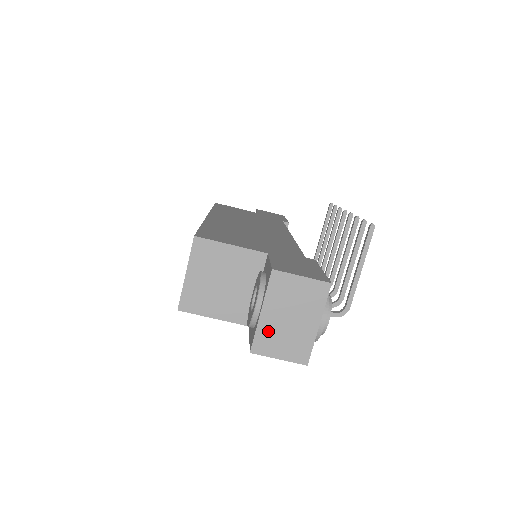
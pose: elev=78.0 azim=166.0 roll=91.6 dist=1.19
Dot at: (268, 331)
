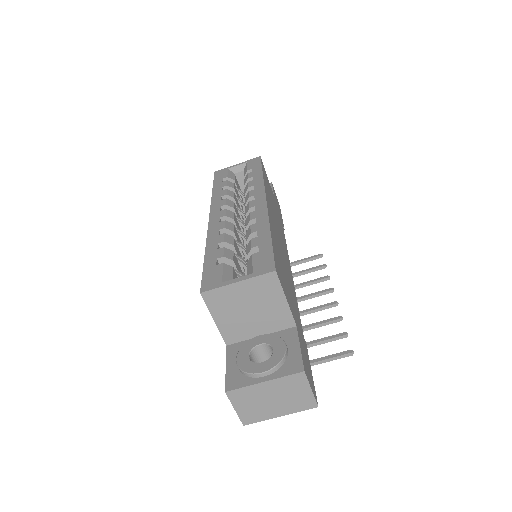
Dot at: (252, 393)
